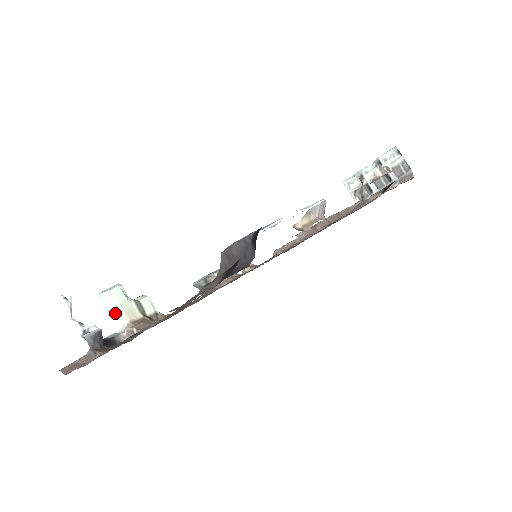
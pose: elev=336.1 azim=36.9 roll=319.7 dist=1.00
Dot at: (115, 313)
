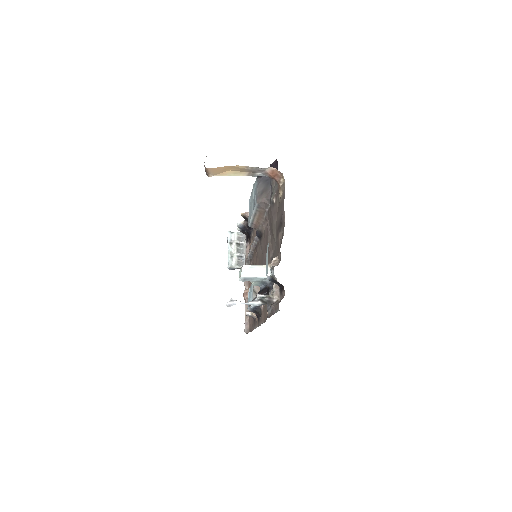
Dot at: (258, 270)
